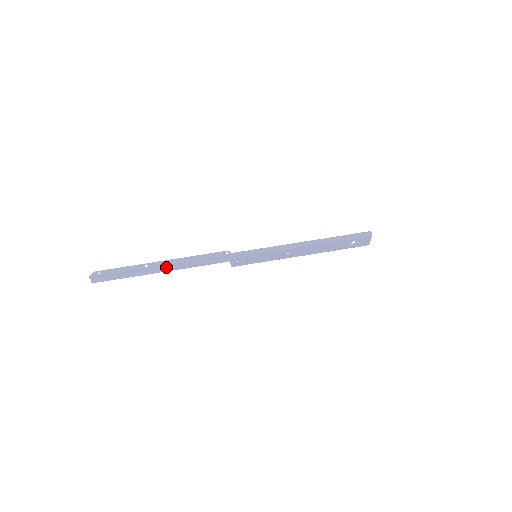
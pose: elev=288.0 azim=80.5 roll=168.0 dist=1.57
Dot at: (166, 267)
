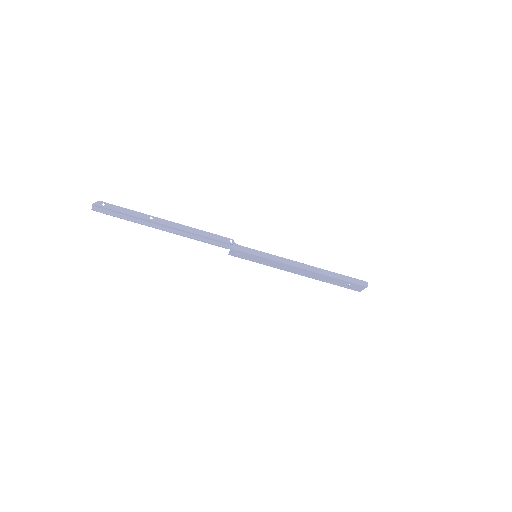
Dot at: (169, 228)
